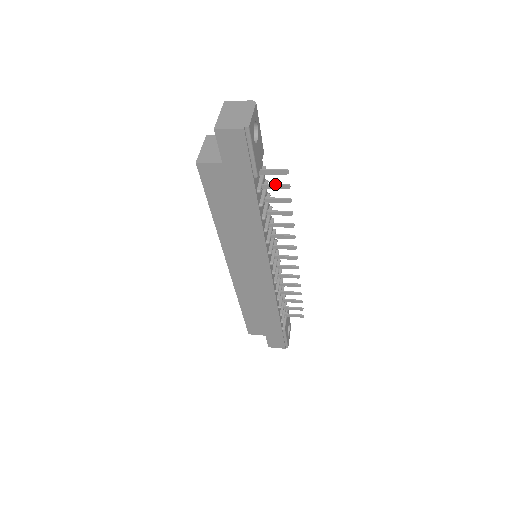
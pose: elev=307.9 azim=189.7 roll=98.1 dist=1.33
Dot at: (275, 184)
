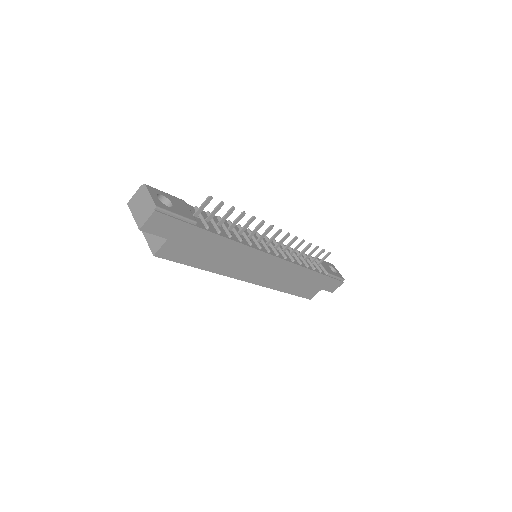
Dot at: (213, 211)
